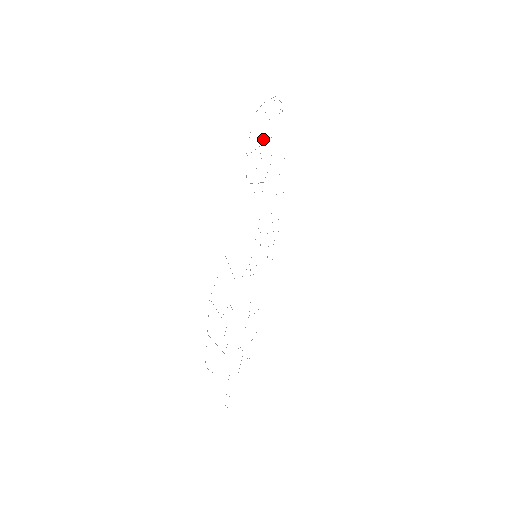
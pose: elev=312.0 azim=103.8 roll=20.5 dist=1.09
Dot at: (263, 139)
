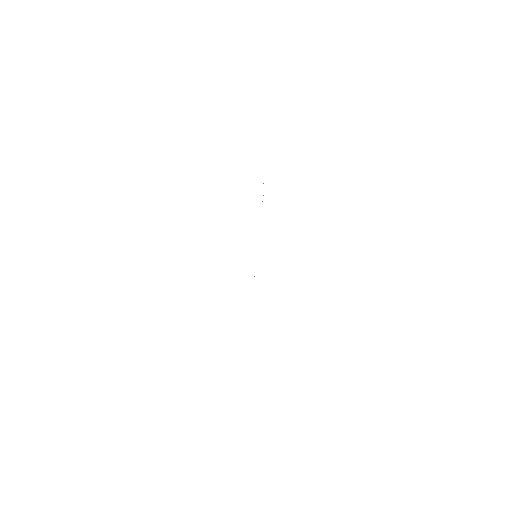
Dot at: occluded
